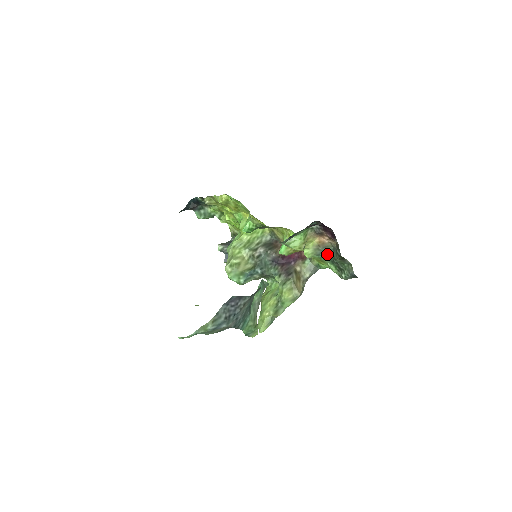
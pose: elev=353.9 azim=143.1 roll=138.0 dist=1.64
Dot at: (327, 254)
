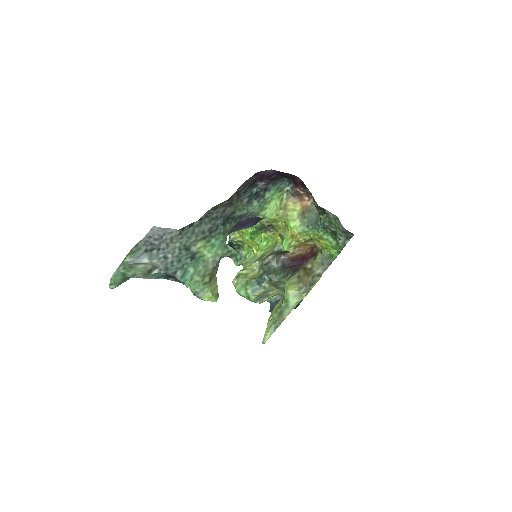
Dot at: (315, 220)
